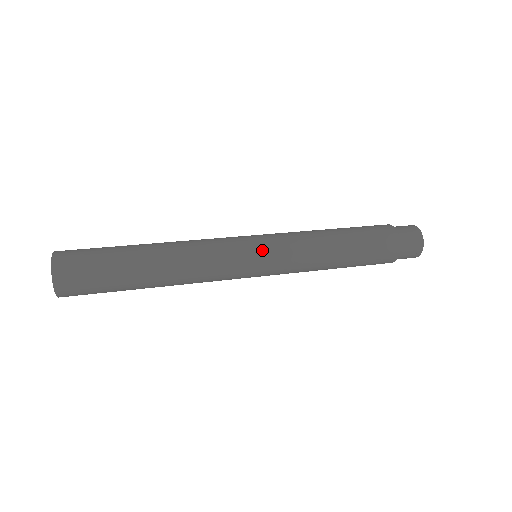
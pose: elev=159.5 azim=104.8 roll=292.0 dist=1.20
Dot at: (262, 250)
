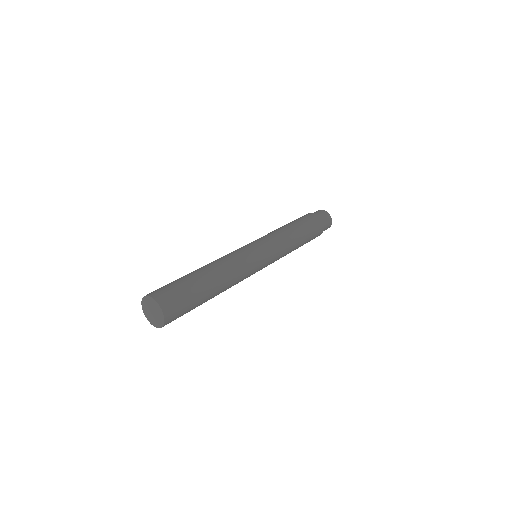
Dot at: (268, 258)
